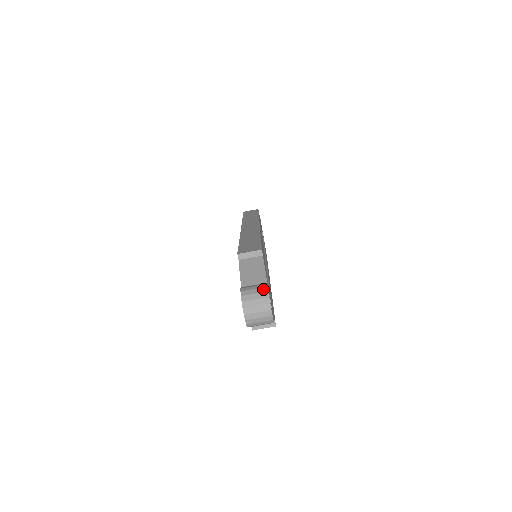
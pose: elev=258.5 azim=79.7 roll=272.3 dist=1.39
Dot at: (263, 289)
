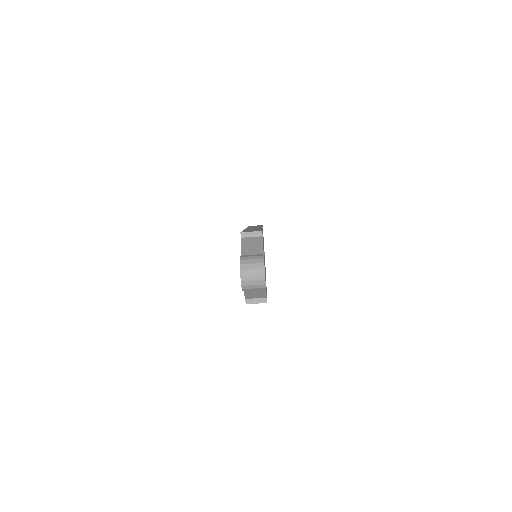
Dot at: (260, 257)
